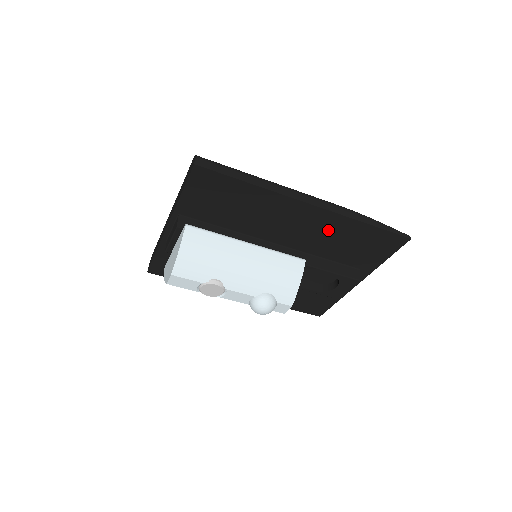
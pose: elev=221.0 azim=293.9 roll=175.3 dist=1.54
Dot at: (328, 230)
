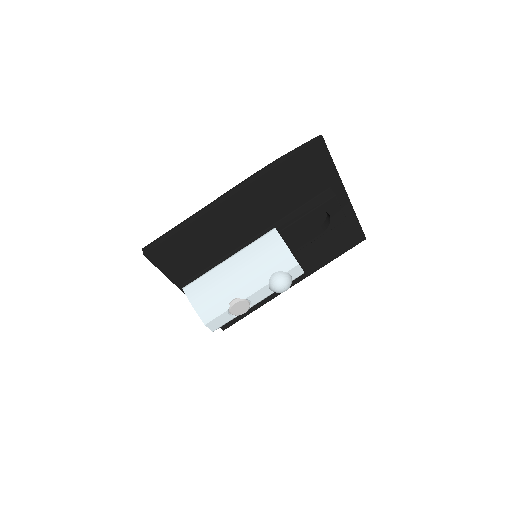
Dot at: (266, 195)
